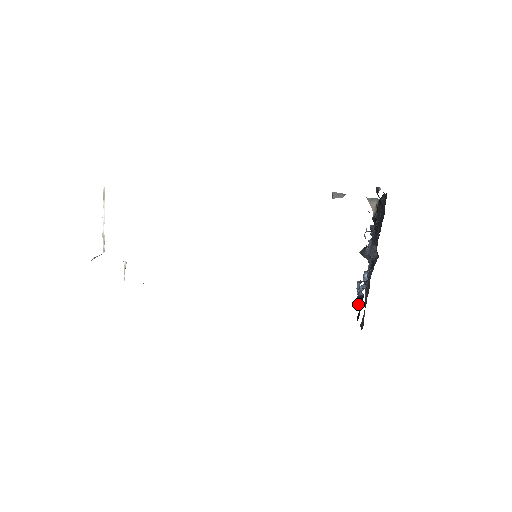
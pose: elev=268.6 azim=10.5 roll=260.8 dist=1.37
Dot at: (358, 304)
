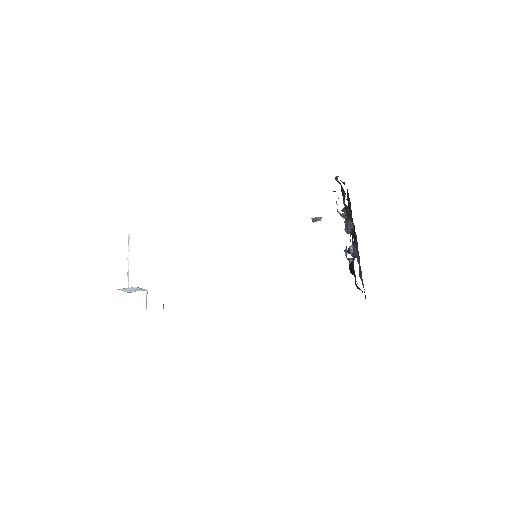
Dot at: (351, 269)
